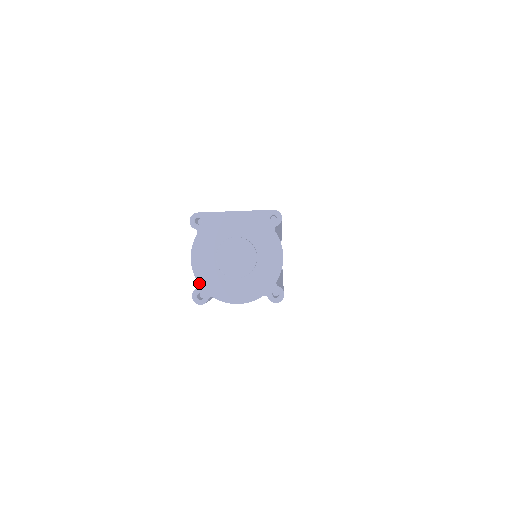
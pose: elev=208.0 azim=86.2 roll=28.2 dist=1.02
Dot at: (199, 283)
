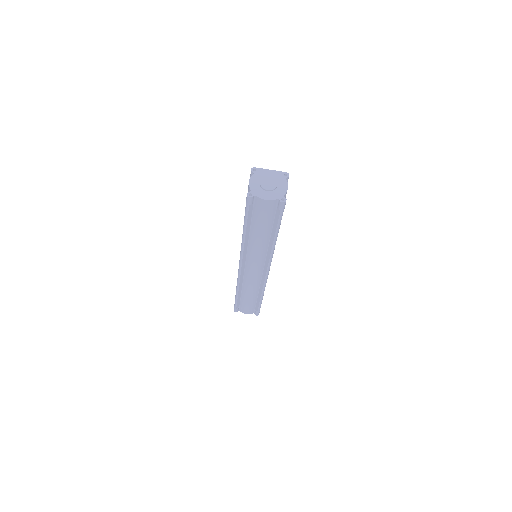
Dot at: (251, 190)
